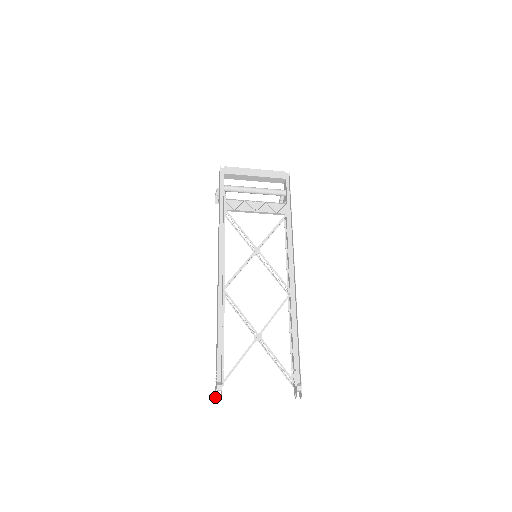
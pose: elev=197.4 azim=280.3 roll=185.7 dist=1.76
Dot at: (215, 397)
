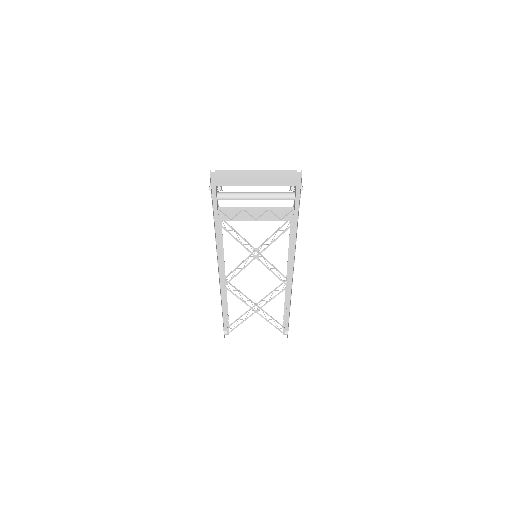
Dot at: occluded
